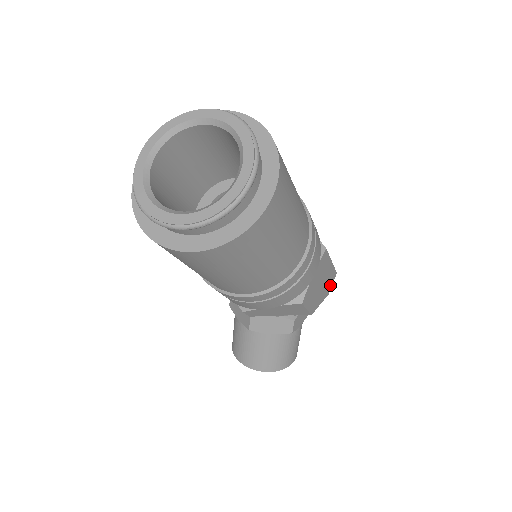
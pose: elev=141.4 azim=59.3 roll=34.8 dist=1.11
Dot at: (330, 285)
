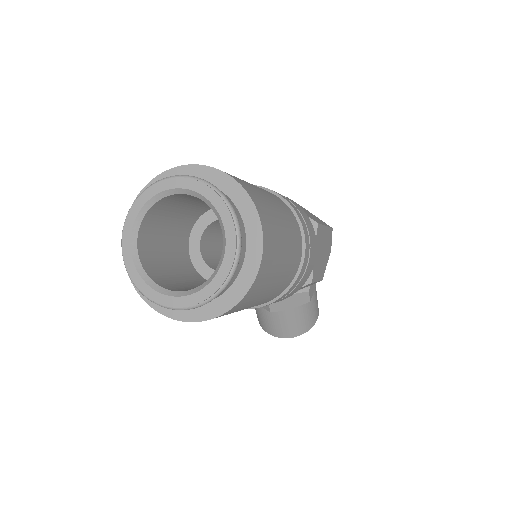
Dot at: (330, 243)
